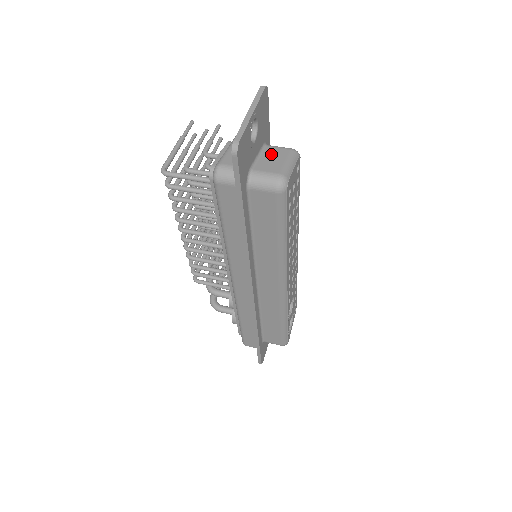
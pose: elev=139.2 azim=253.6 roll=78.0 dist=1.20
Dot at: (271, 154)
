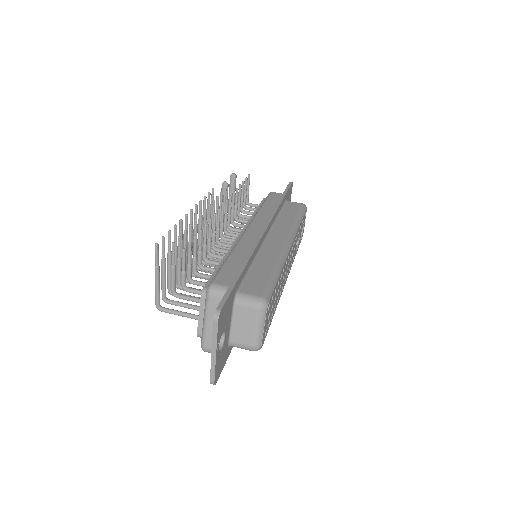
Dot at: (242, 318)
